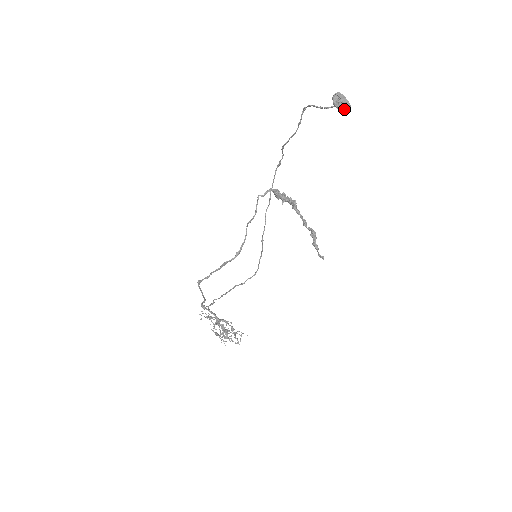
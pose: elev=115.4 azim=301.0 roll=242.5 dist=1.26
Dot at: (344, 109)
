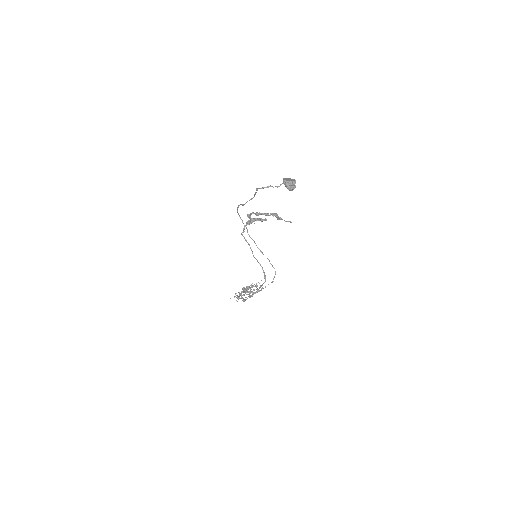
Dot at: (294, 185)
